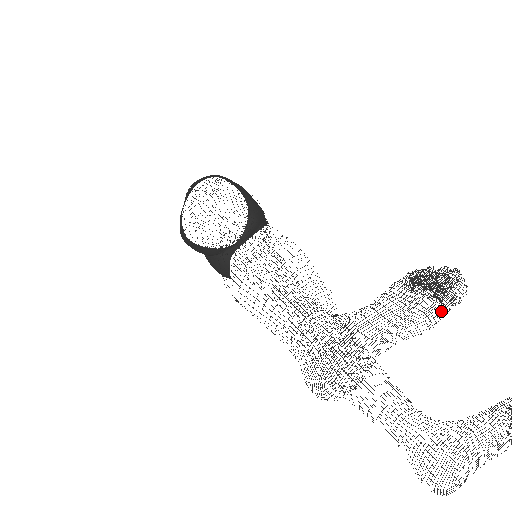
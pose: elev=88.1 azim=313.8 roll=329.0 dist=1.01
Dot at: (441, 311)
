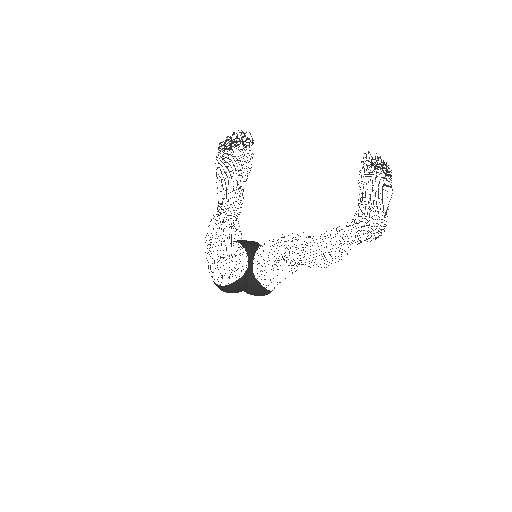
Dot at: occluded
